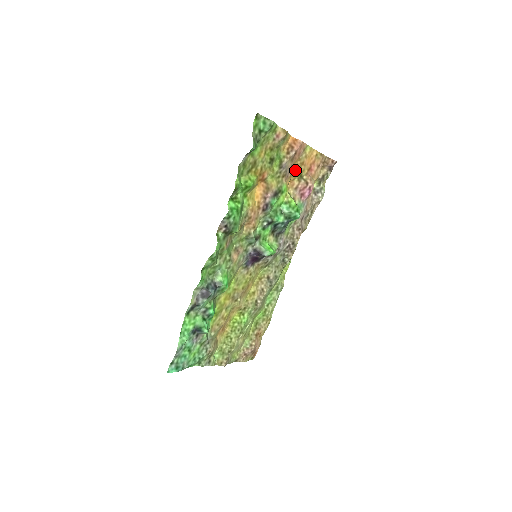
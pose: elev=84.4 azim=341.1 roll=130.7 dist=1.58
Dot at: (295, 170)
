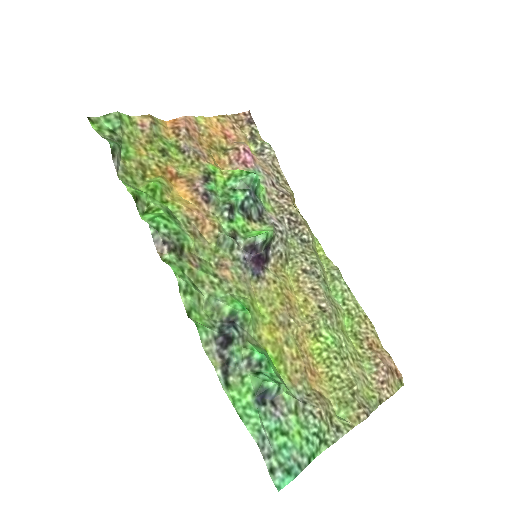
Dot at: (209, 148)
